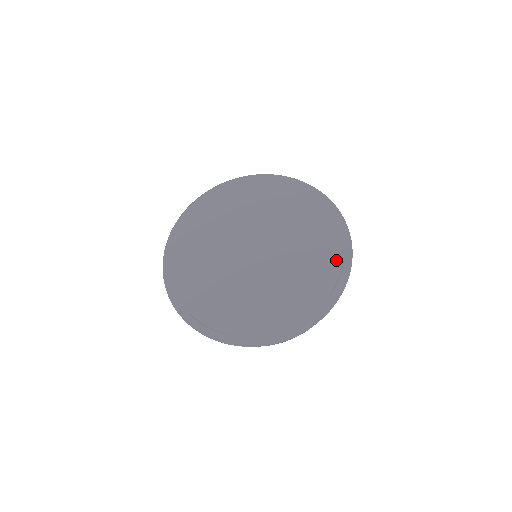
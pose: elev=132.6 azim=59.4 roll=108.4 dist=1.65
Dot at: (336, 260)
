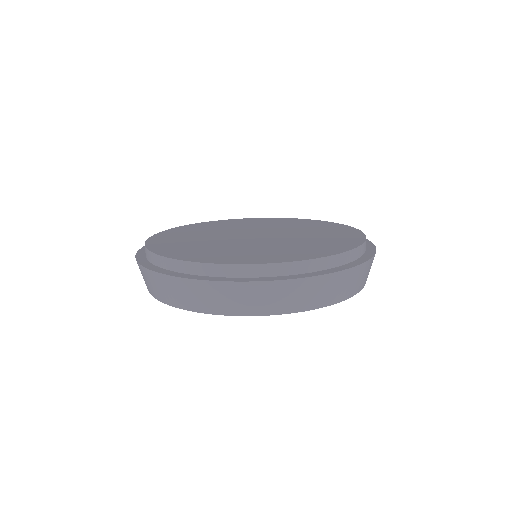
Dot at: (324, 222)
